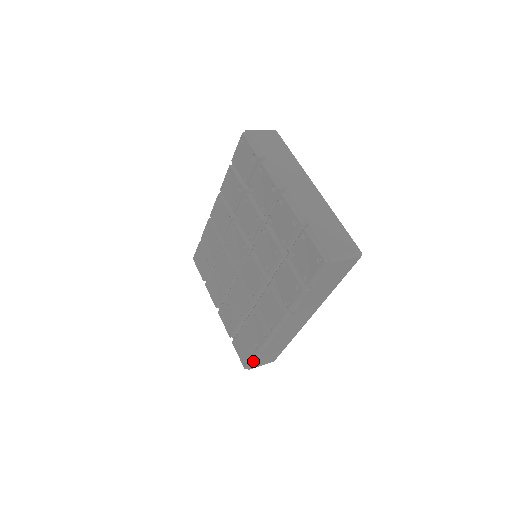
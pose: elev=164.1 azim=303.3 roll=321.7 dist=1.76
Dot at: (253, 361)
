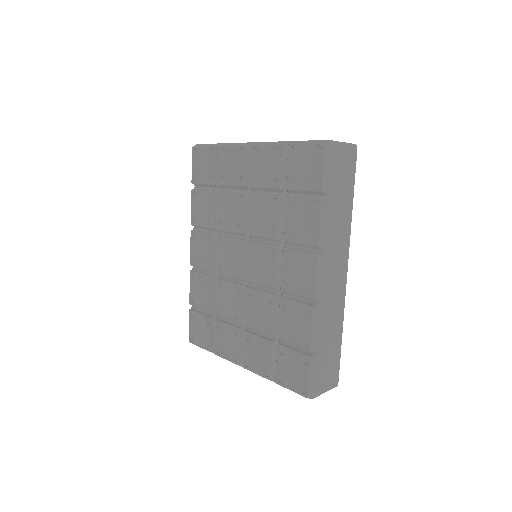
Dot at: (312, 374)
